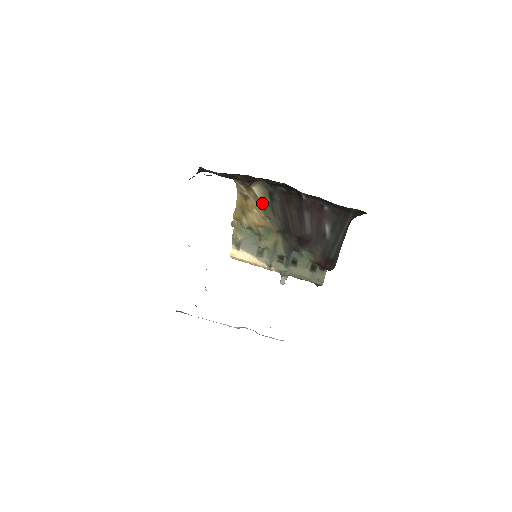
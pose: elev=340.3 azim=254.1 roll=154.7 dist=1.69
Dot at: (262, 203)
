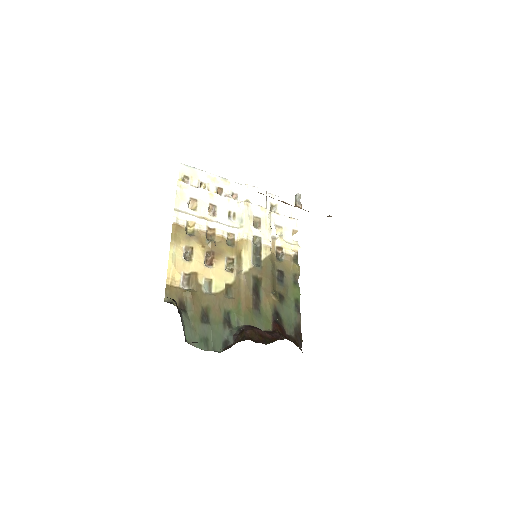
Dot at: occluded
